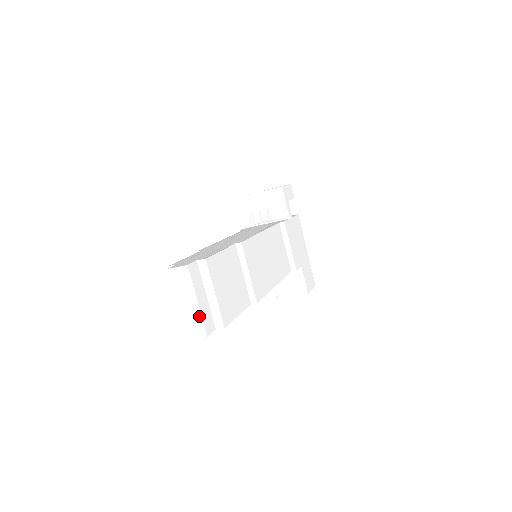
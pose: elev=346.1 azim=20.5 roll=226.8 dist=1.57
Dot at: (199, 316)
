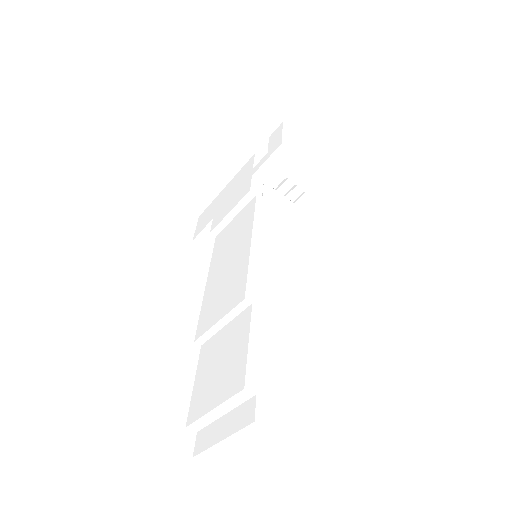
Dot at: (234, 458)
